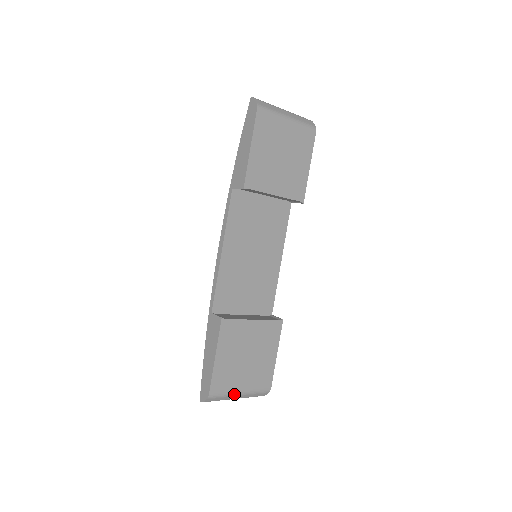
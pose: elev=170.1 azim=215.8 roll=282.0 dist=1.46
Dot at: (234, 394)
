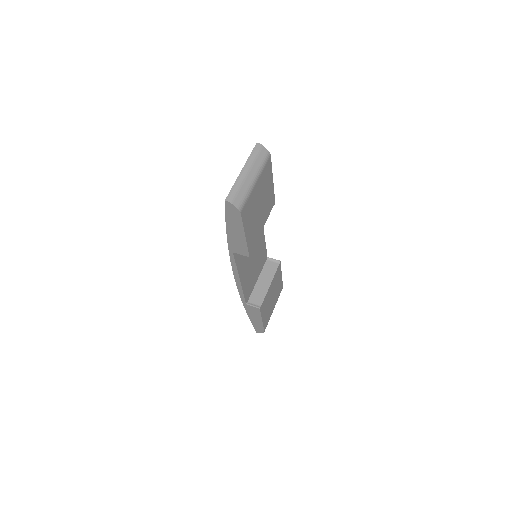
Dot at: (271, 314)
